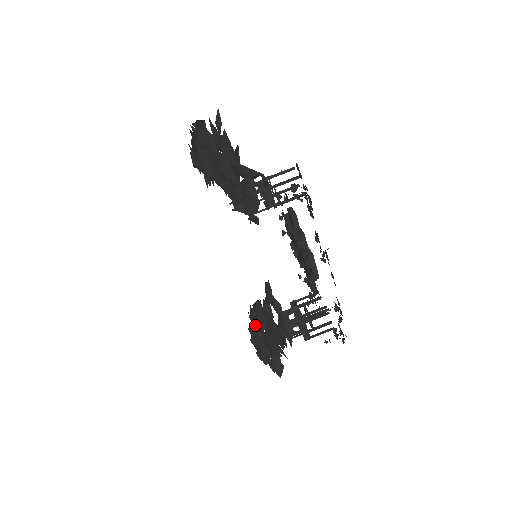
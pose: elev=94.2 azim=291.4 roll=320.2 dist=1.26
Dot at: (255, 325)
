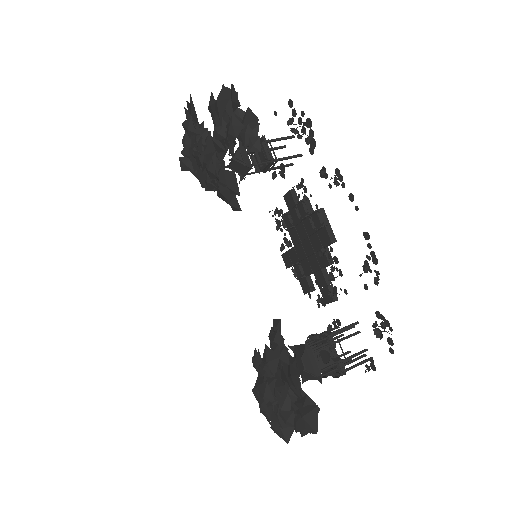
Dot at: (264, 365)
